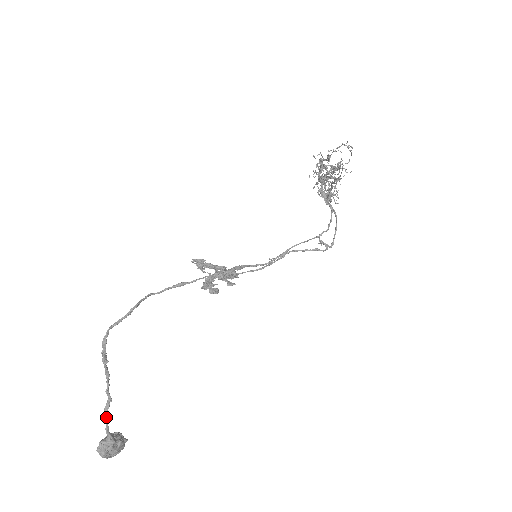
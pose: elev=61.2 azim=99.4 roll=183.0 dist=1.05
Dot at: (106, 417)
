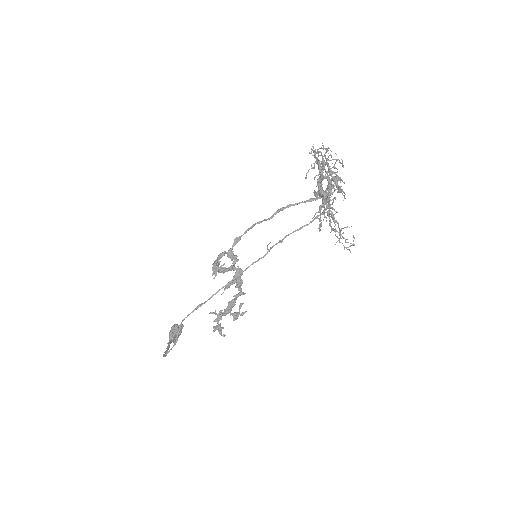
Dot at: (171, 342)
